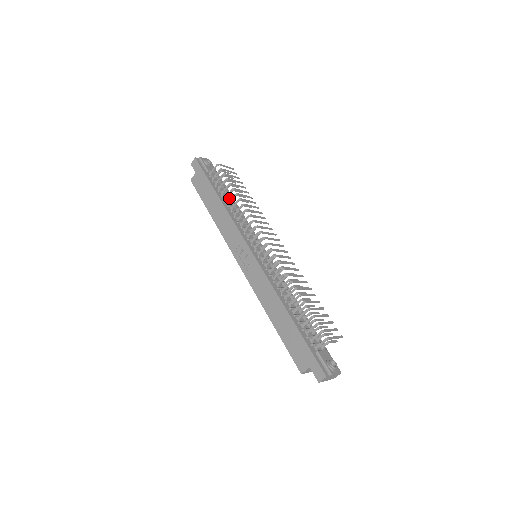
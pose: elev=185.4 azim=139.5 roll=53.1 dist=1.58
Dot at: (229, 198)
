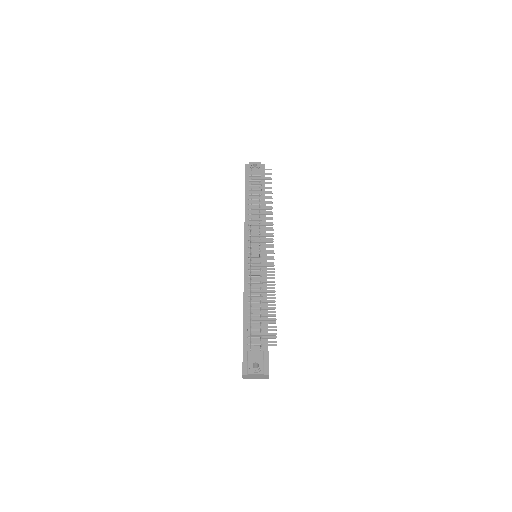
Dot at: (258, 200)
